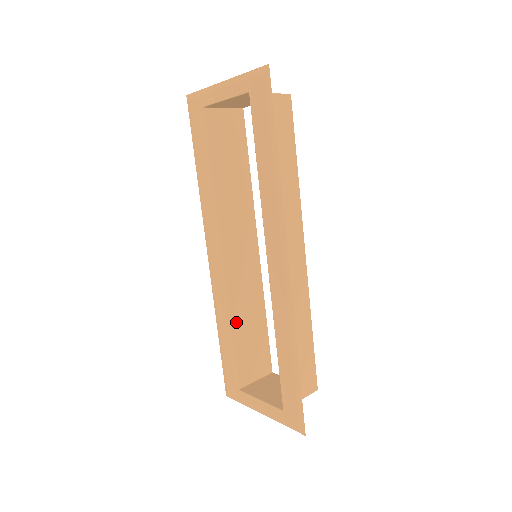
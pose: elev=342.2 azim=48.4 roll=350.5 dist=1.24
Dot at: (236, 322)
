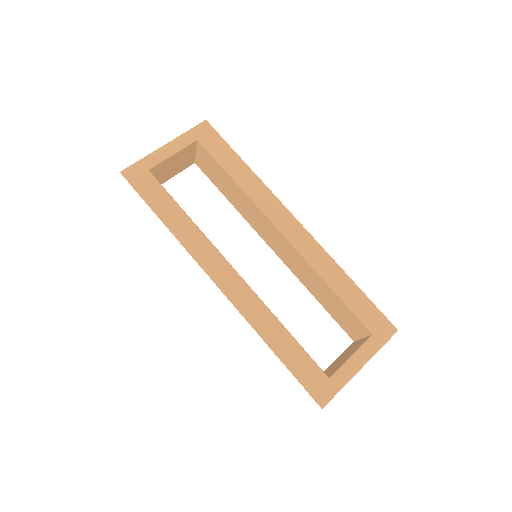
Dot at: occluded
